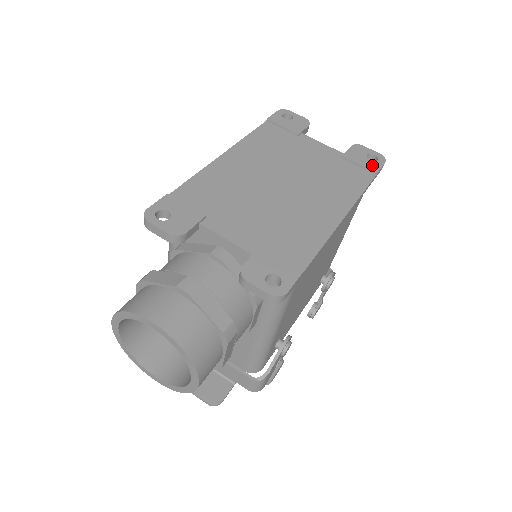
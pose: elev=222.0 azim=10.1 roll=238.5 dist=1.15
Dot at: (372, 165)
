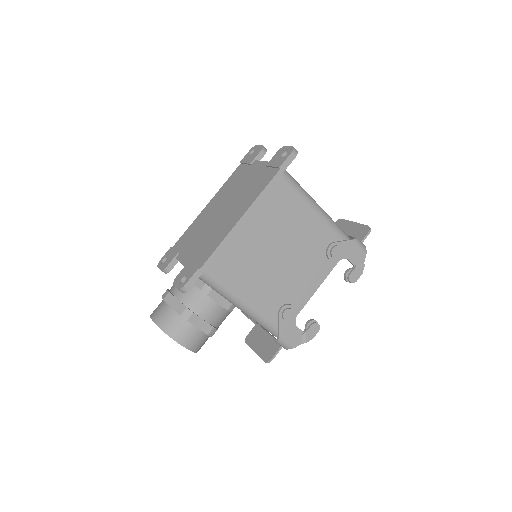
Dot at: (280, 162)
